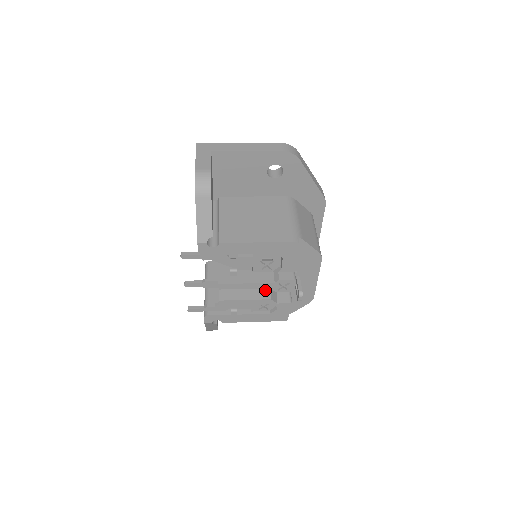
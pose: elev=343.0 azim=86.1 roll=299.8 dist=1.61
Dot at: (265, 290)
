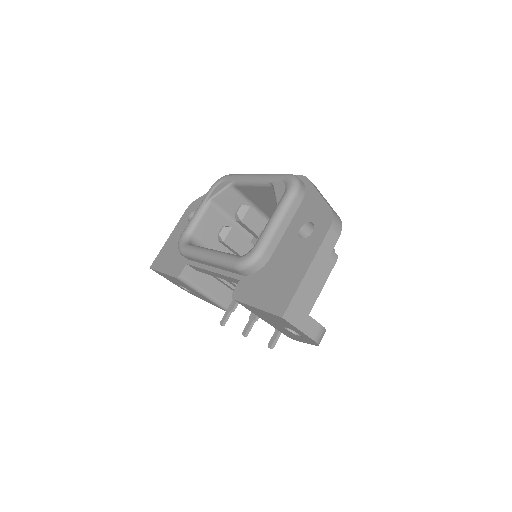
Dot at: occluded
